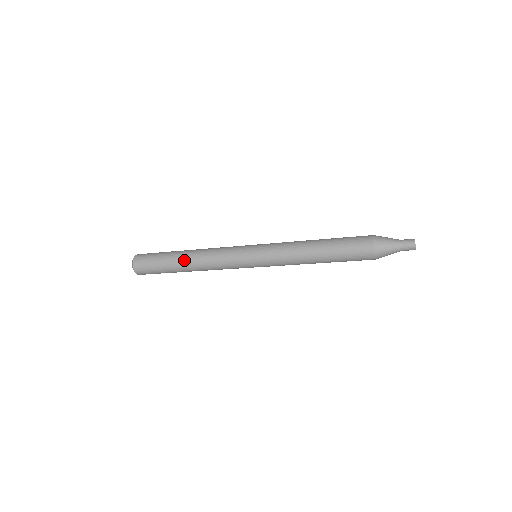
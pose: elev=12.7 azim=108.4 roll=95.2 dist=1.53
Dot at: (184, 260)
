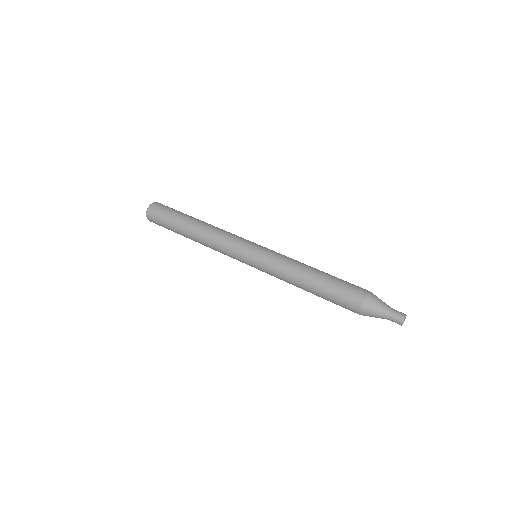
Dot at: (190, 234)
